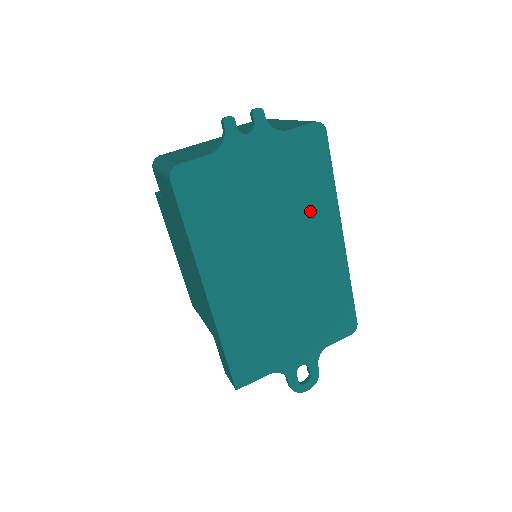
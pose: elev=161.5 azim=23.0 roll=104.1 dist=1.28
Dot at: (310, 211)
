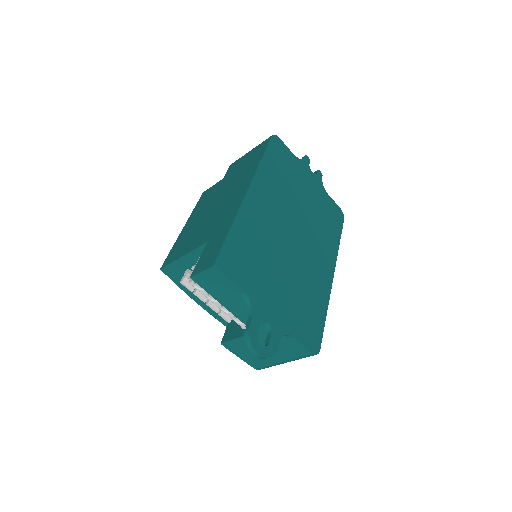
Dot at: (323, 237)
